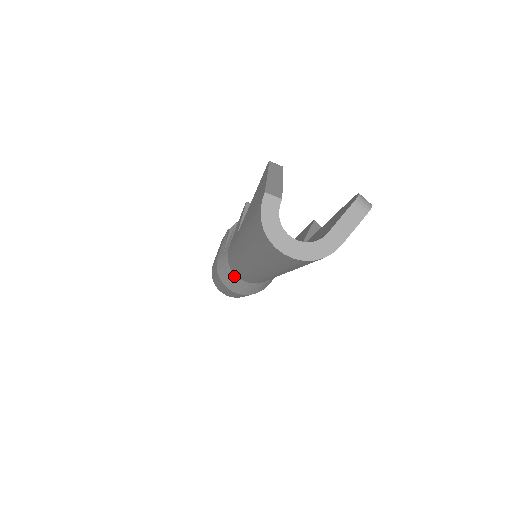
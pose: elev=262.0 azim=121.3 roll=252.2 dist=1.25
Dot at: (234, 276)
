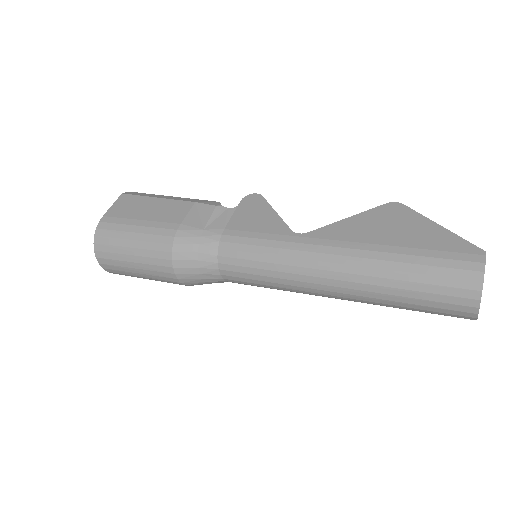
Dot at: (214, 263)
